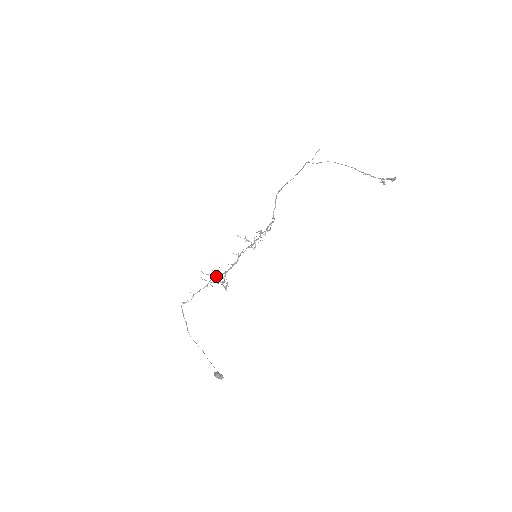
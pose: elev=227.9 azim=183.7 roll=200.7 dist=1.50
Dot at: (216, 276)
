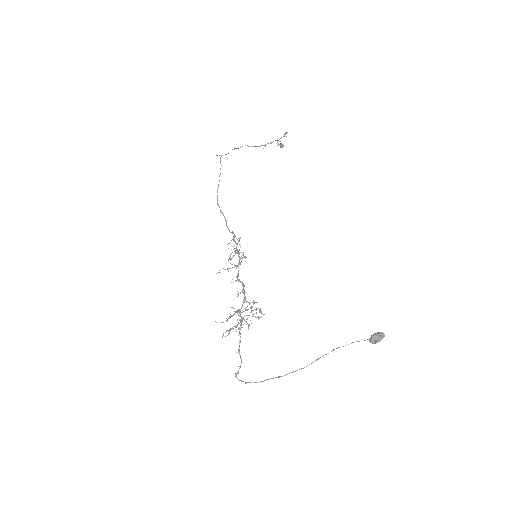
Dot at: (236, 325)
